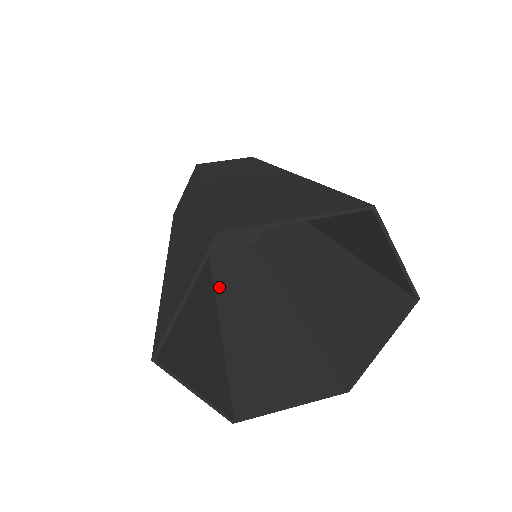
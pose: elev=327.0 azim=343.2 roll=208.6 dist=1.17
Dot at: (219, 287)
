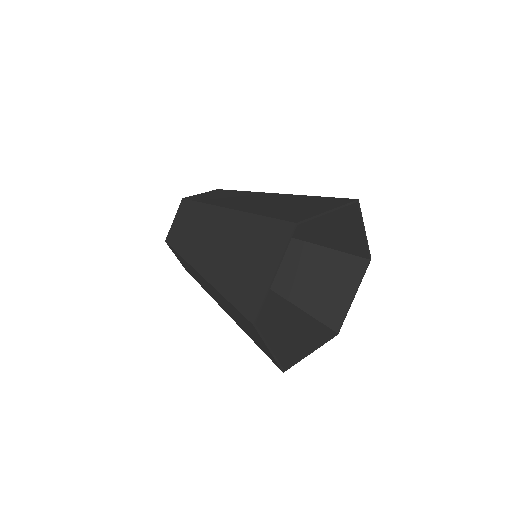
Dot at: occluded
